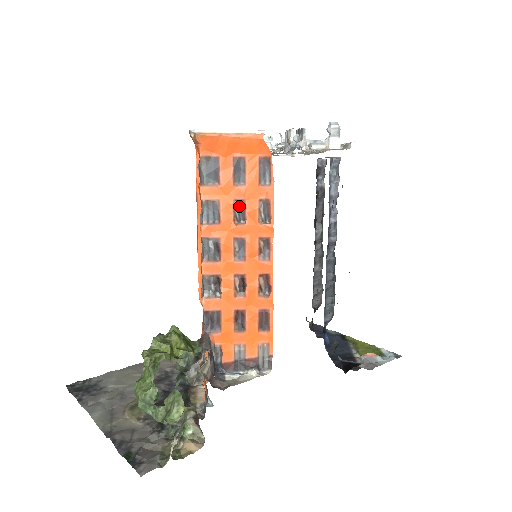
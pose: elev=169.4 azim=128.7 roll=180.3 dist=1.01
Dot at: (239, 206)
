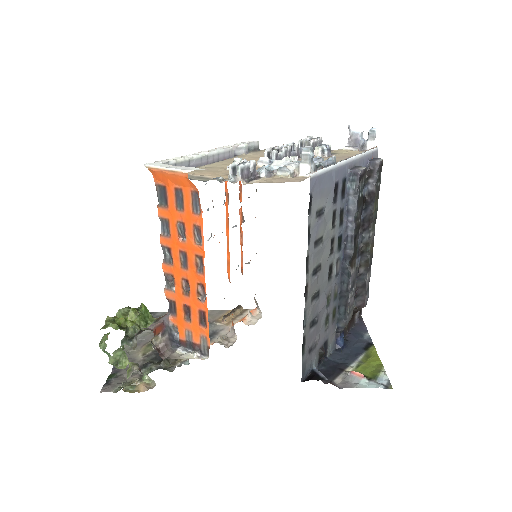
Dot at: (181, 227)
